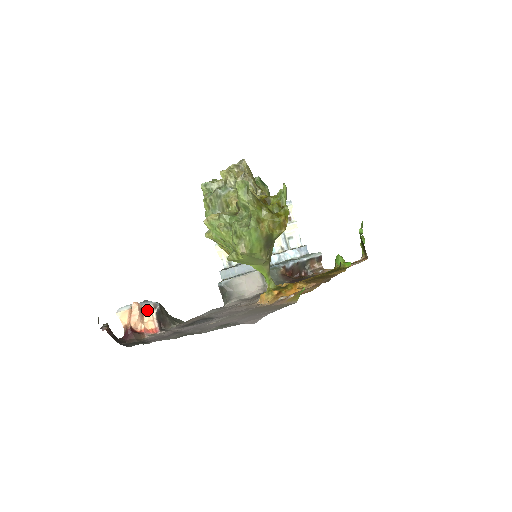
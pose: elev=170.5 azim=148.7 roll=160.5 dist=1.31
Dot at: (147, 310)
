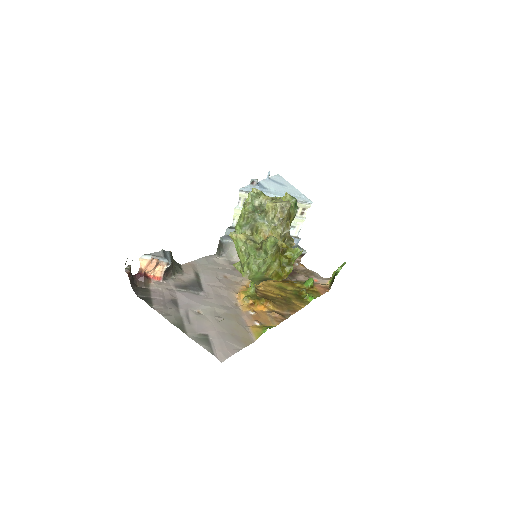
Dot at: (161, 264)
